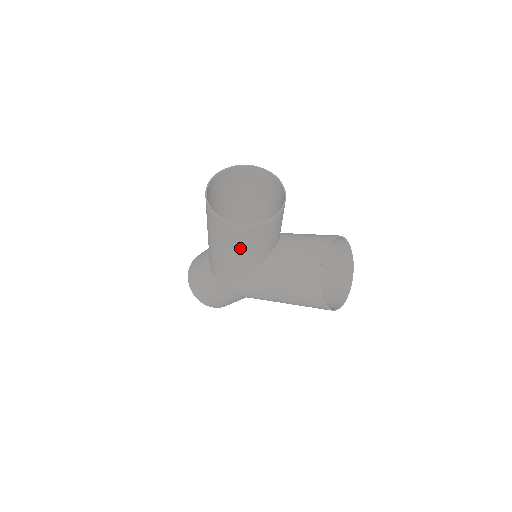
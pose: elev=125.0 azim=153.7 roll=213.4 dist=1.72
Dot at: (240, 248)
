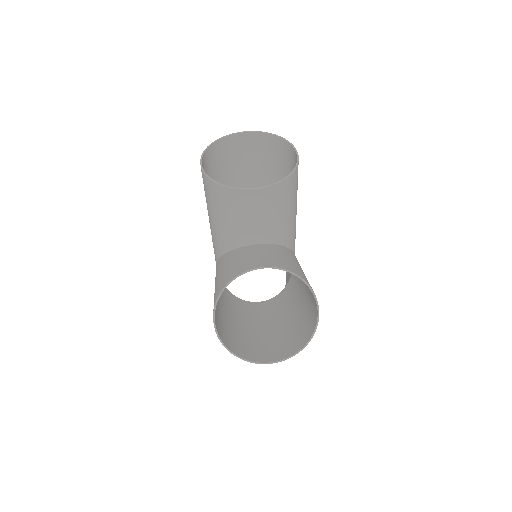
Dot at: (210, 208)
